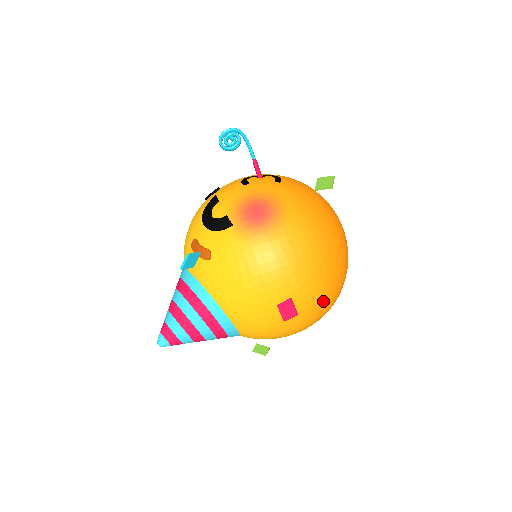
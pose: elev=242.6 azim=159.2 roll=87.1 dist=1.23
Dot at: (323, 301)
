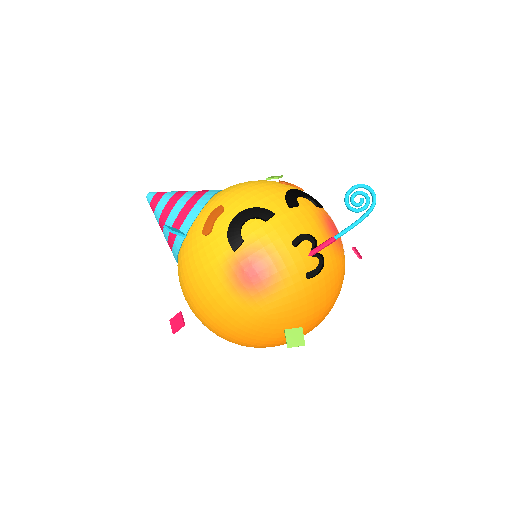
Dot at: occluded
